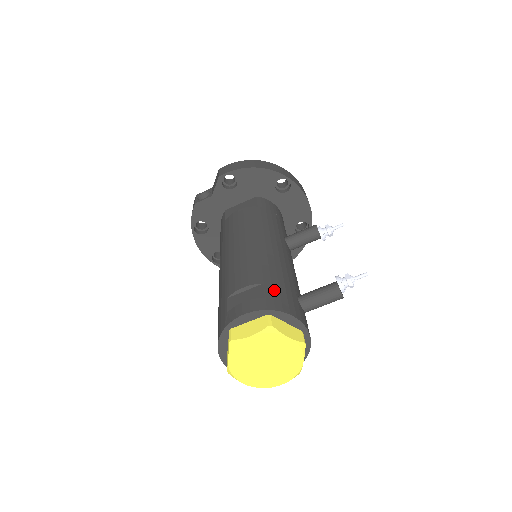
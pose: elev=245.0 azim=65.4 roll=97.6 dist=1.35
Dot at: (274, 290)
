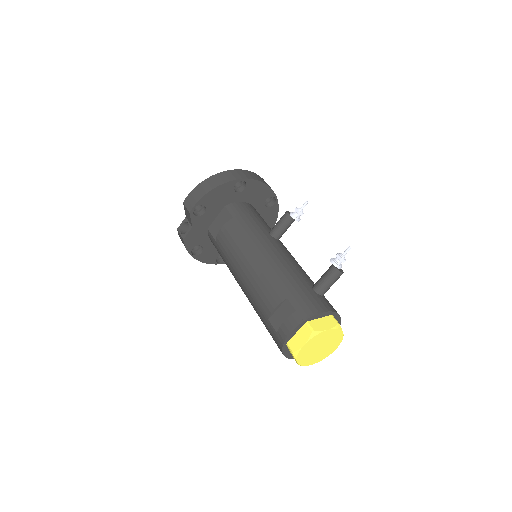
Dot at: (297, 299)
